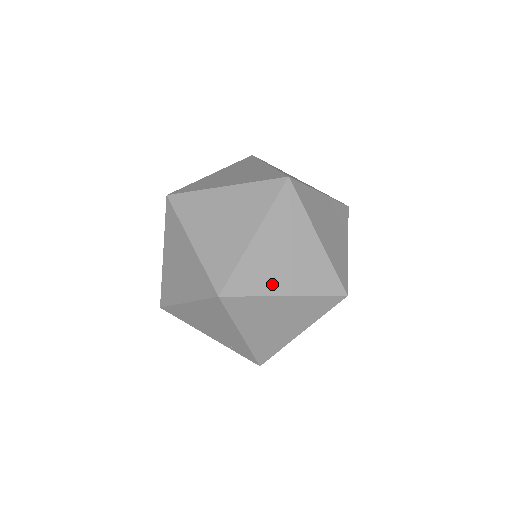
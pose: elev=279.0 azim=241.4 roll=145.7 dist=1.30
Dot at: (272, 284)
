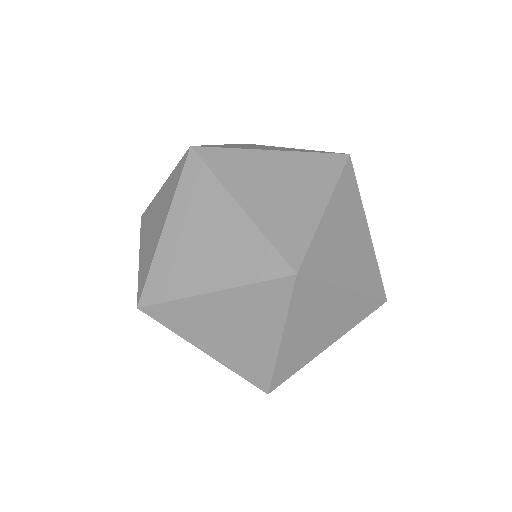
Dot at: (198, 336)
